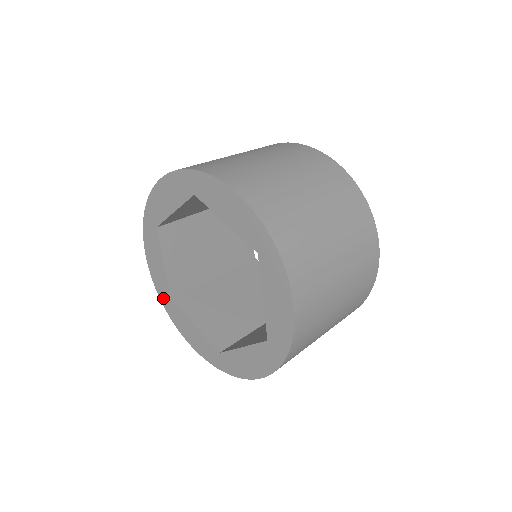
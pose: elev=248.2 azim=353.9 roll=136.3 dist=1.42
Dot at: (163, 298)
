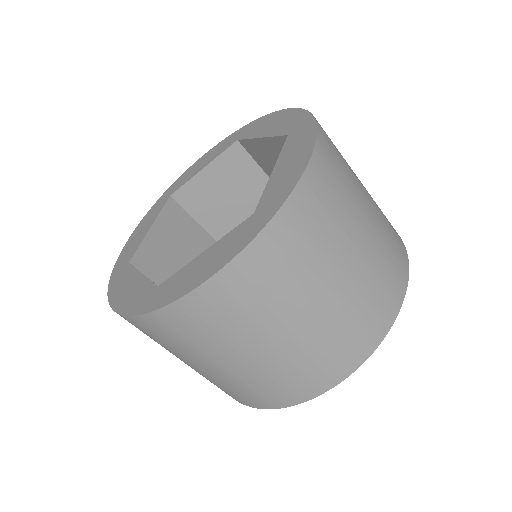
Dot at: (169, 191)
